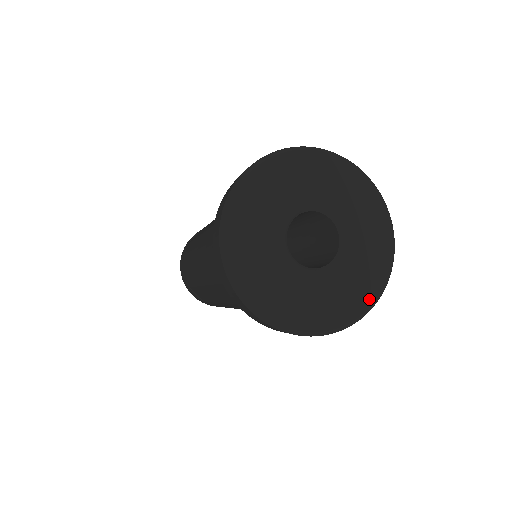
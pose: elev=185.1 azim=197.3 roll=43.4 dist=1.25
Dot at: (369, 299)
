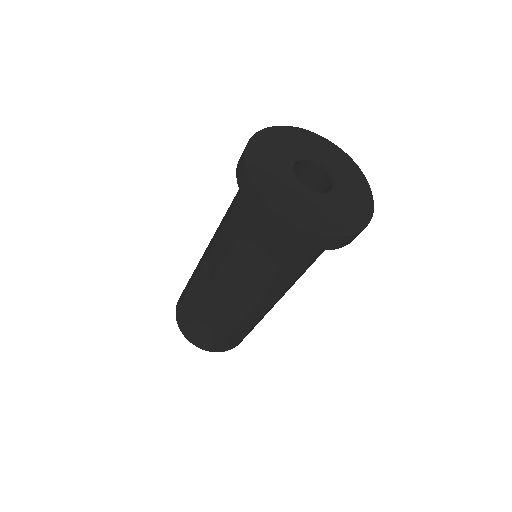
Dot at: (340, 227)
